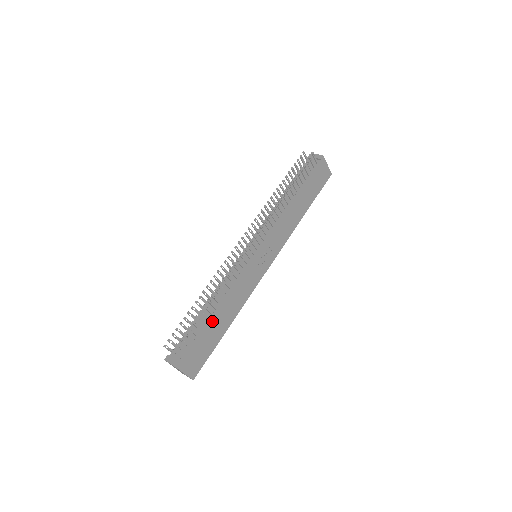
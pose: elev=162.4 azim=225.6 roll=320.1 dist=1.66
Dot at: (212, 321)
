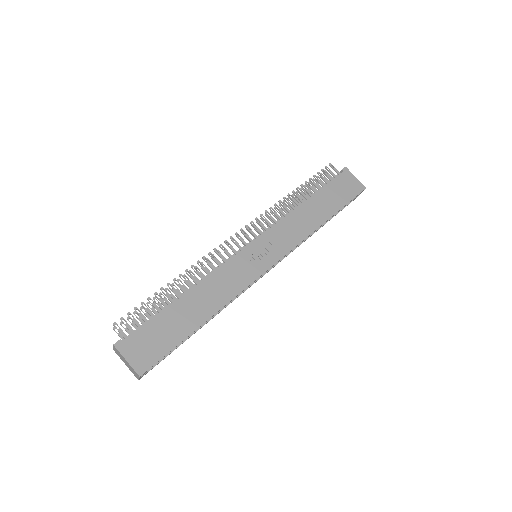
Dot at: (177, 305)
